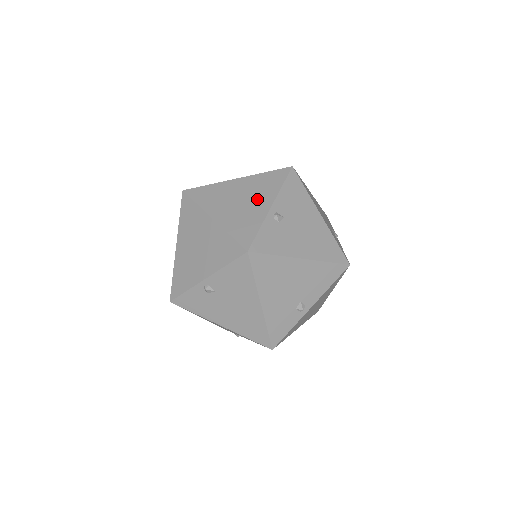
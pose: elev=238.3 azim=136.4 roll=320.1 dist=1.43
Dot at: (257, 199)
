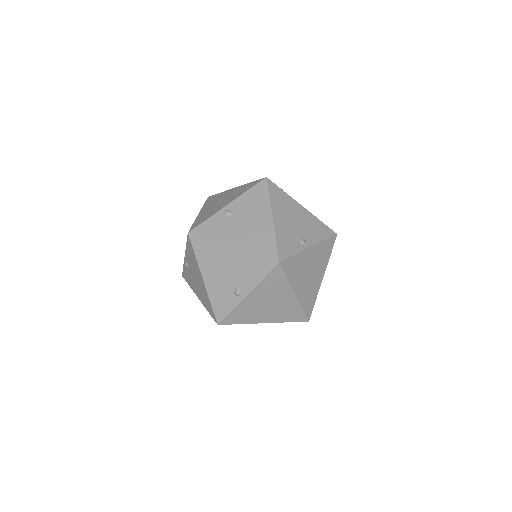
Dot at: occluded
